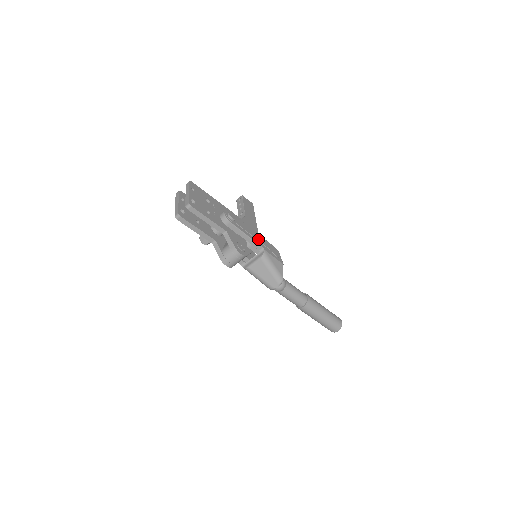
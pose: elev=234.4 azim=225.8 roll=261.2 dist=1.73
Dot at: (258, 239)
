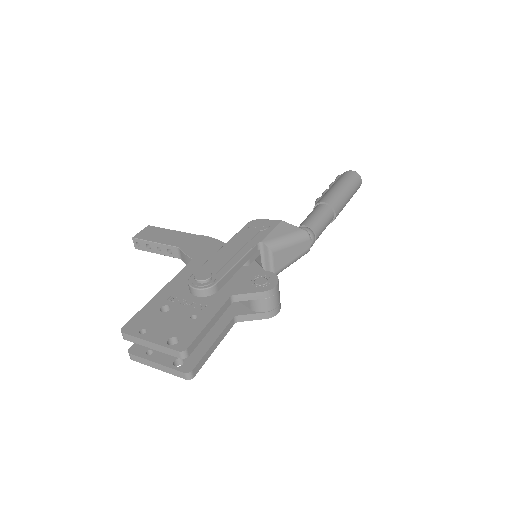
Dot at: (241, 245)
